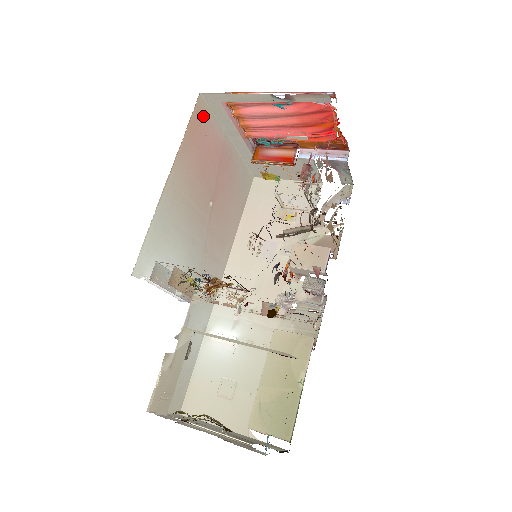
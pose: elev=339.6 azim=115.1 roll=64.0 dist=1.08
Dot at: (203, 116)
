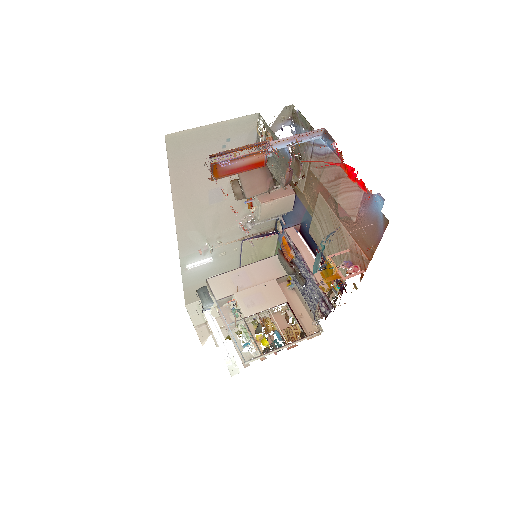
Dot at: occluded
